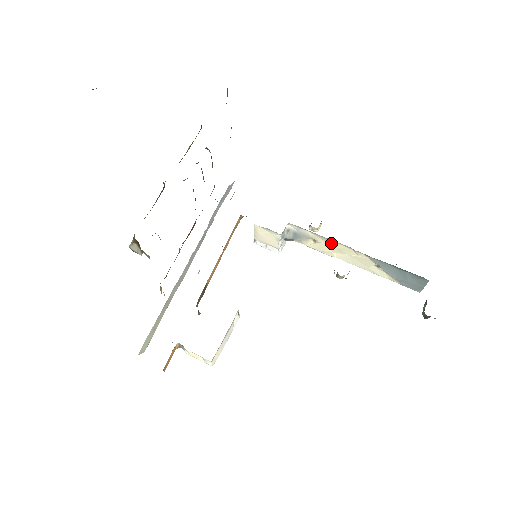
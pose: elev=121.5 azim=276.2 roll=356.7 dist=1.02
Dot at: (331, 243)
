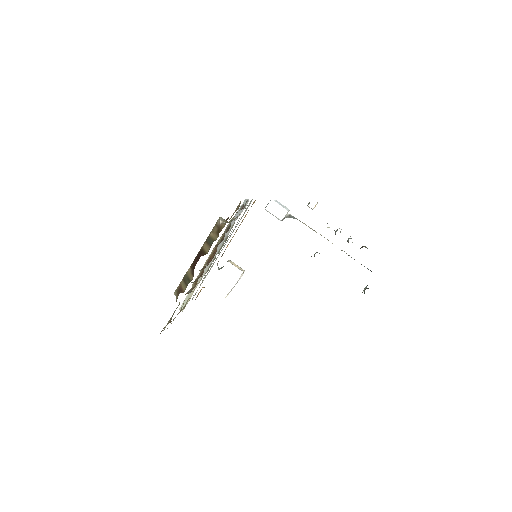
Dot at: occluded
